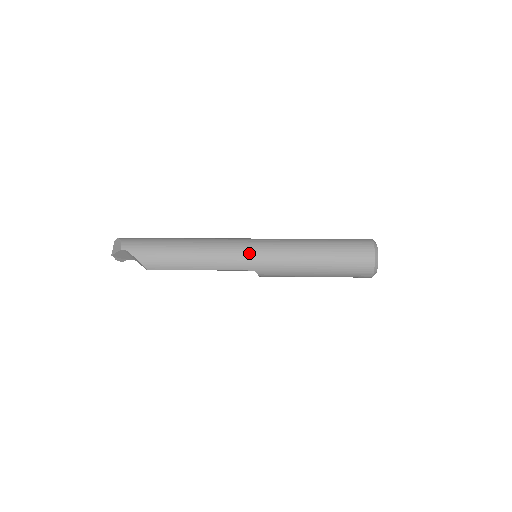
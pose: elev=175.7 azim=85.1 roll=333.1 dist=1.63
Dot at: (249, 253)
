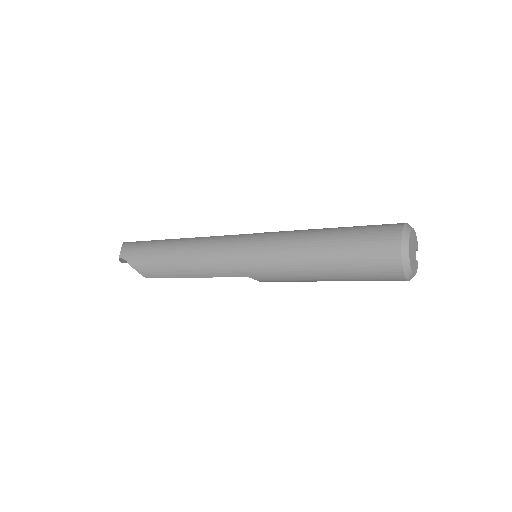
Dot at: (239, 256)
